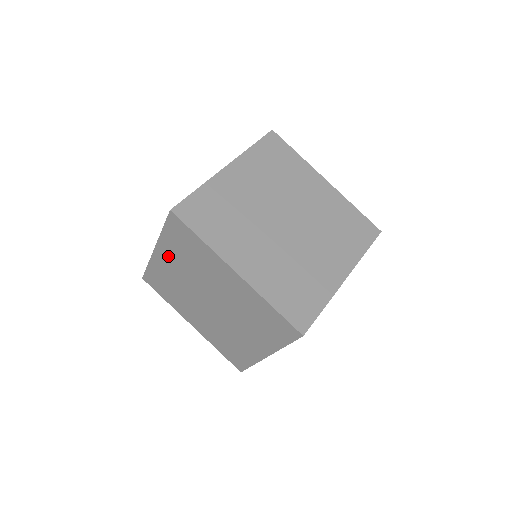
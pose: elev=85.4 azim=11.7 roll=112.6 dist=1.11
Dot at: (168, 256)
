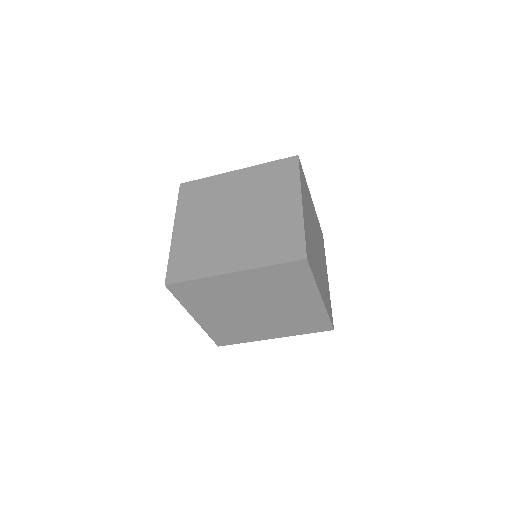
Dot at: occluded
